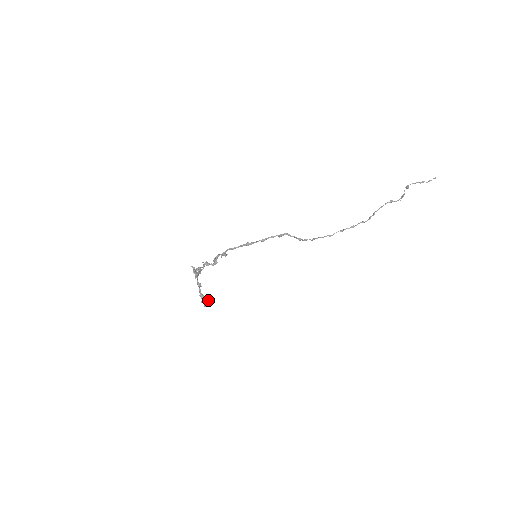
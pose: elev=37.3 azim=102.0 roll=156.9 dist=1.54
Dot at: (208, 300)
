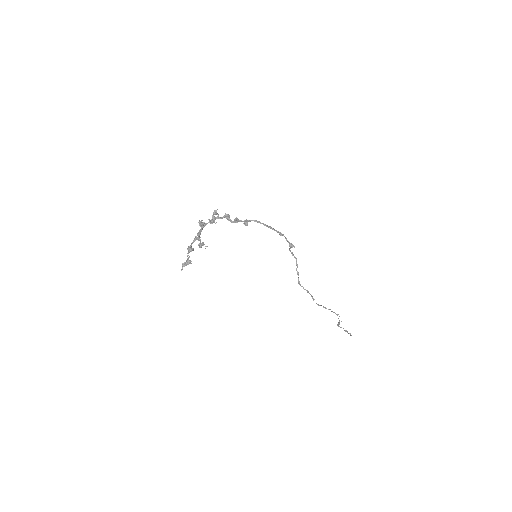
Dot at: occluded
